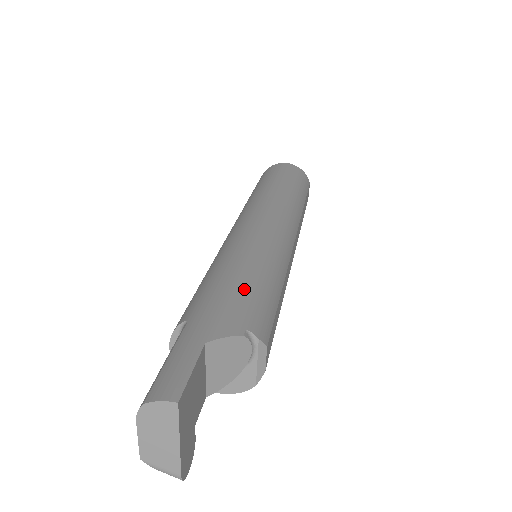
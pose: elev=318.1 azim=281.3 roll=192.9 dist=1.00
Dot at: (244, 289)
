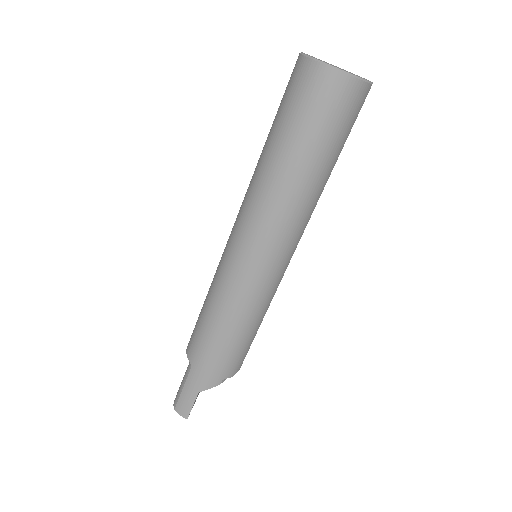
Dot at: (225, 354)
